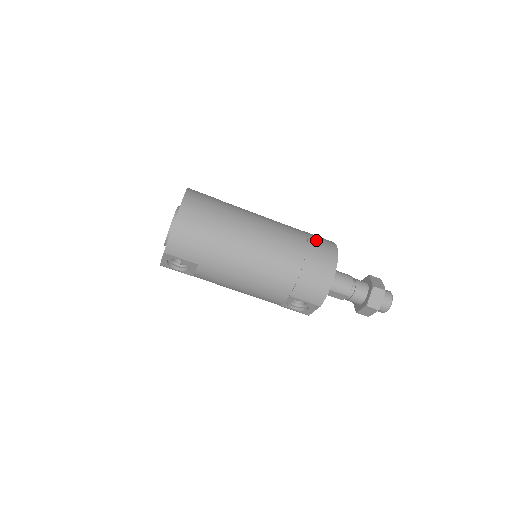
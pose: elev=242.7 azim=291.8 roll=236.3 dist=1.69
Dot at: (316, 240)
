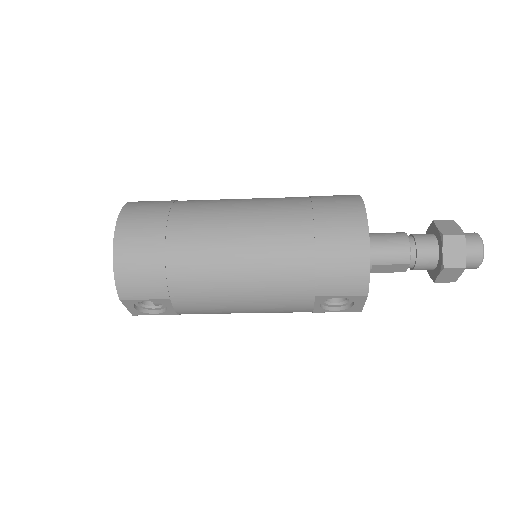
Dot at: (326, 202)
